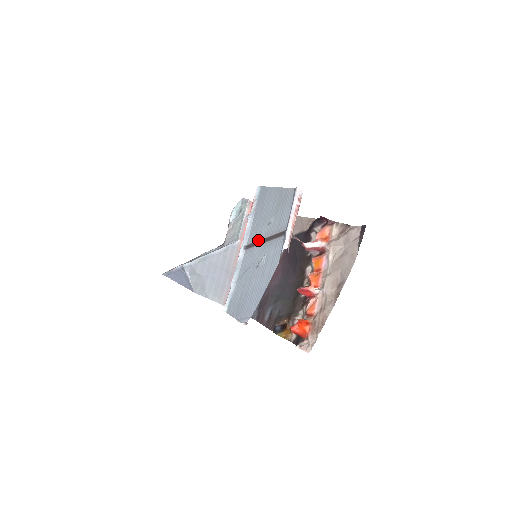
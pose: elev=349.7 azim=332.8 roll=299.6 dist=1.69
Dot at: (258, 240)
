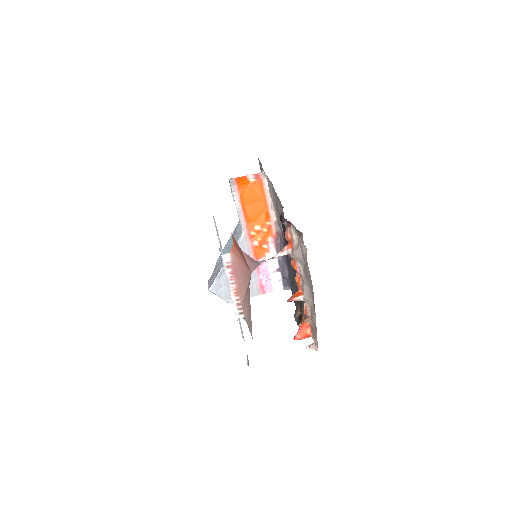
Dot at: occluded
